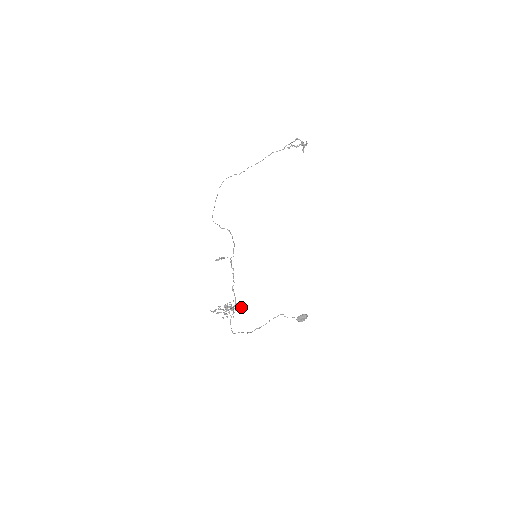
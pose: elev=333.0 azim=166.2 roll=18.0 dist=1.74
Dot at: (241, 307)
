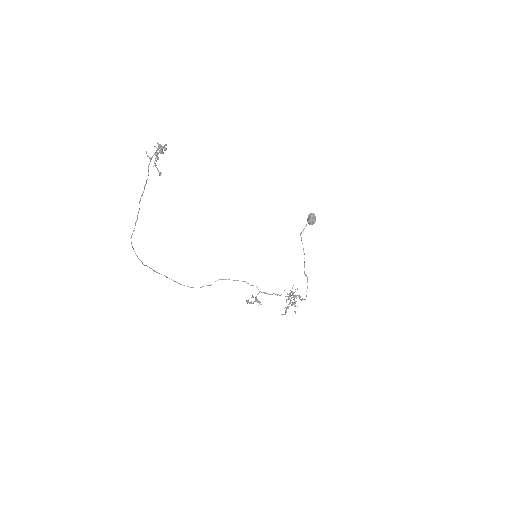
Dot at: occluded
